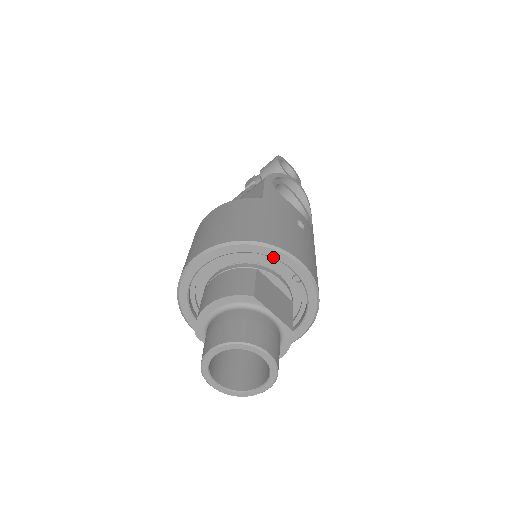
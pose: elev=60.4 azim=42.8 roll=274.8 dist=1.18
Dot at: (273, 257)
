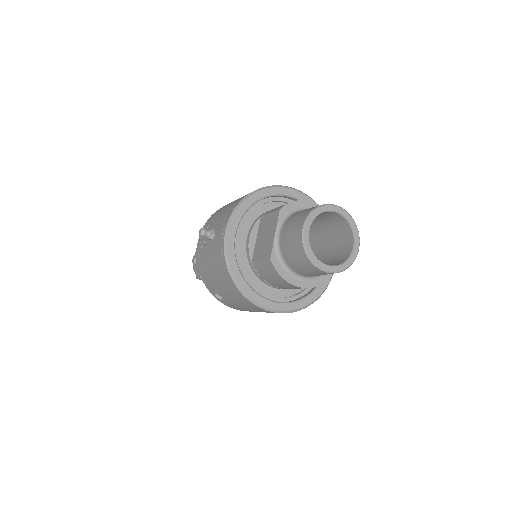
Dot at: occluded
